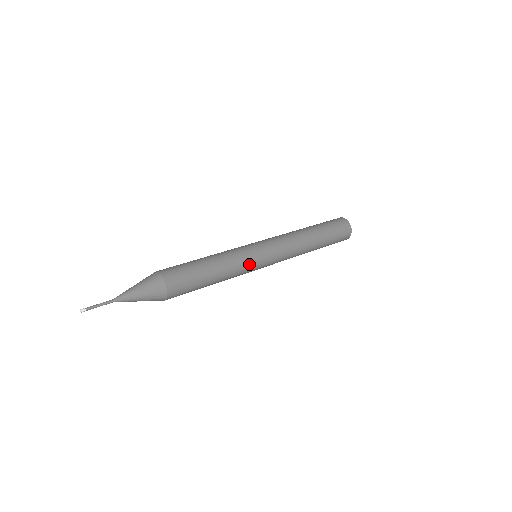
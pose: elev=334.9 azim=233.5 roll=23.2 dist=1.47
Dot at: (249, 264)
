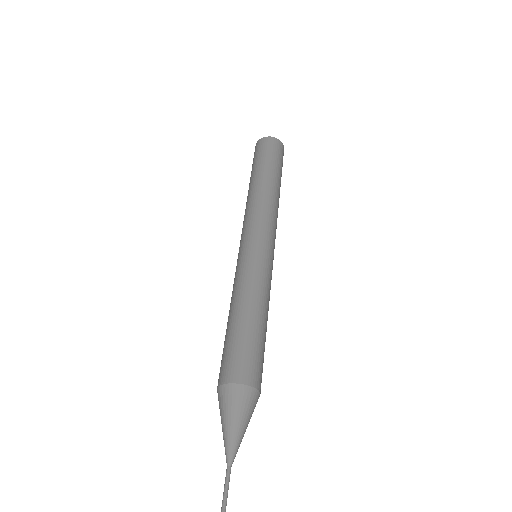
Dot at: occluded
